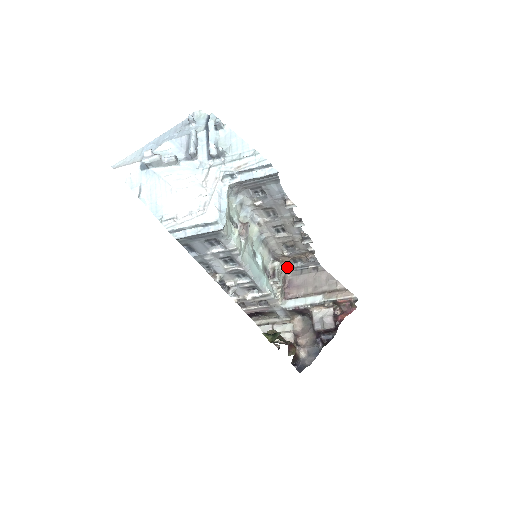
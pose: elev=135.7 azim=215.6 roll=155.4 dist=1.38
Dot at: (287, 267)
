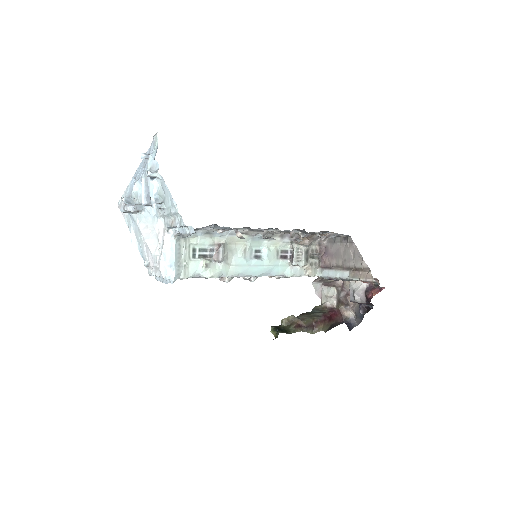
Dot at: (316, 238)
